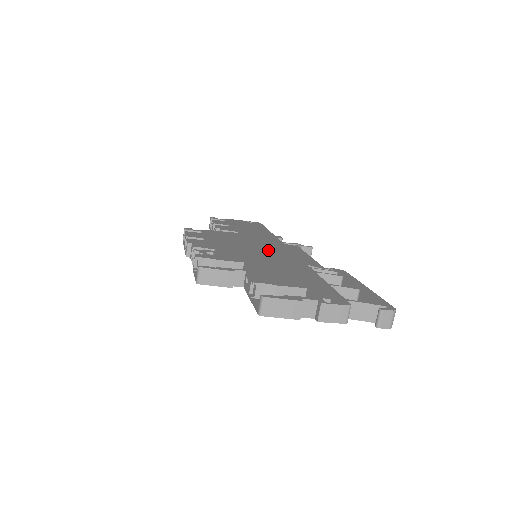
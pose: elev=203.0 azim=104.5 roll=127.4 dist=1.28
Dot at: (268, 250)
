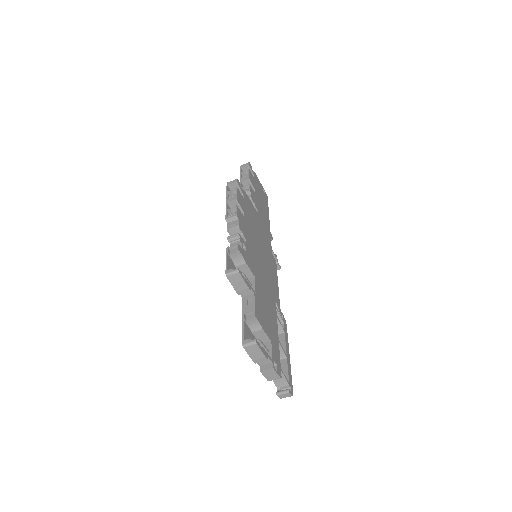
Dot at: (265, 261)
